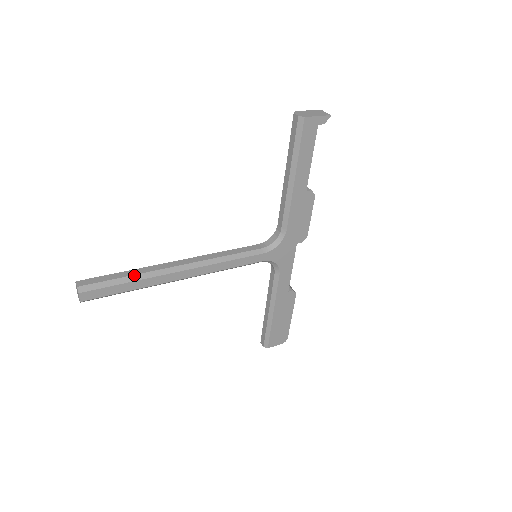
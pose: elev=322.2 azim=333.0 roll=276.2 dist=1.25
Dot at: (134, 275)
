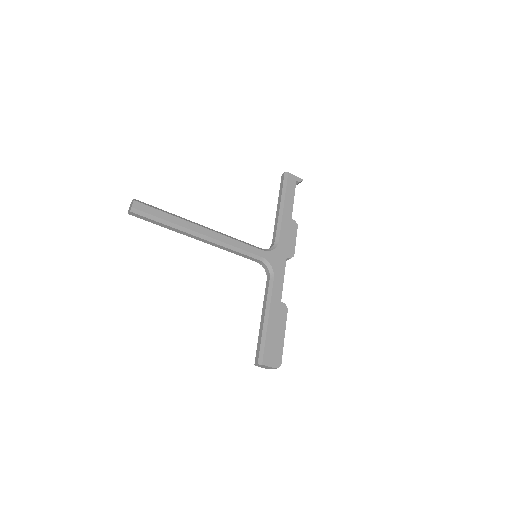
Dot at: (171, 213)
